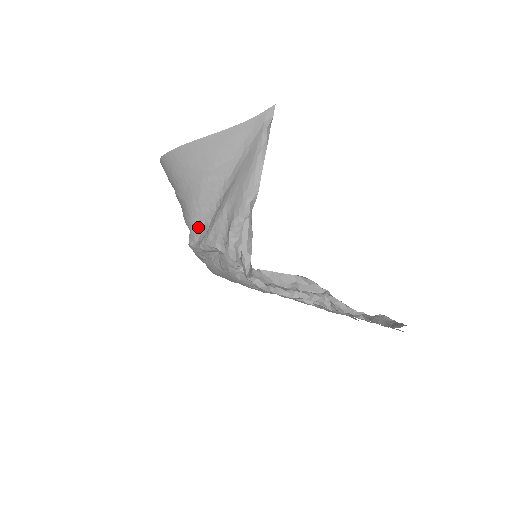
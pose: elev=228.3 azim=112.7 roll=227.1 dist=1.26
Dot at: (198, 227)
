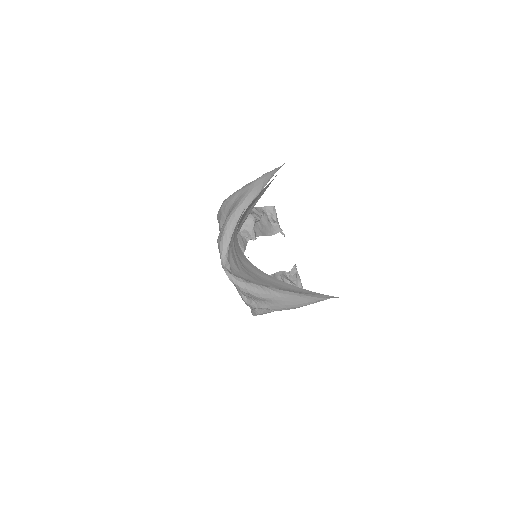
Dot at: (238, 277)
